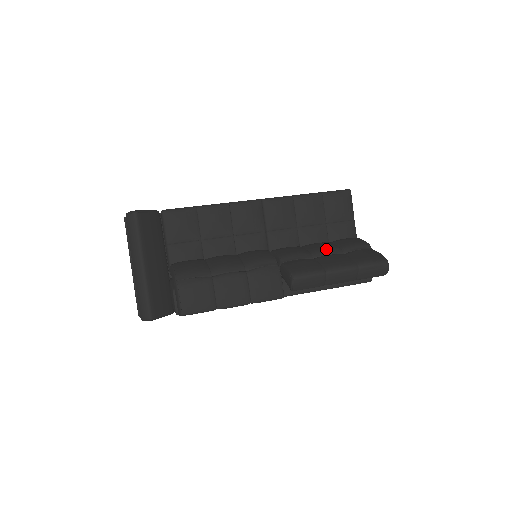
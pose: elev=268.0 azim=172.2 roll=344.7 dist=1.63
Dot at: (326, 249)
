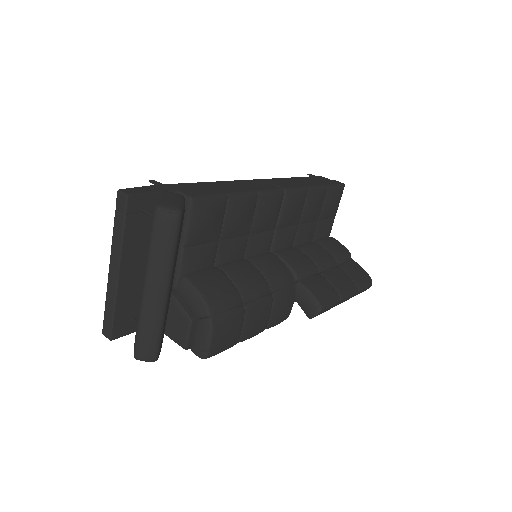
Dot at: (326, 260)
